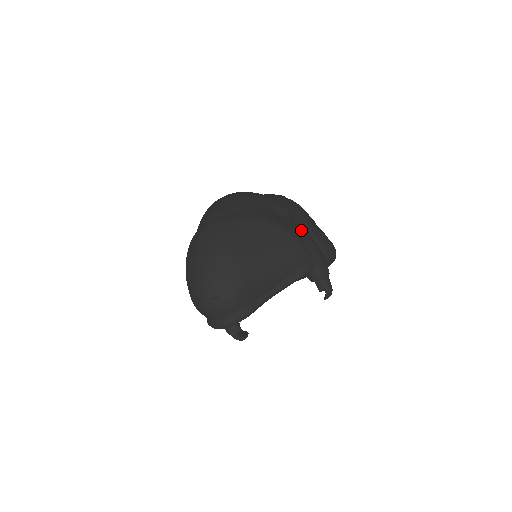
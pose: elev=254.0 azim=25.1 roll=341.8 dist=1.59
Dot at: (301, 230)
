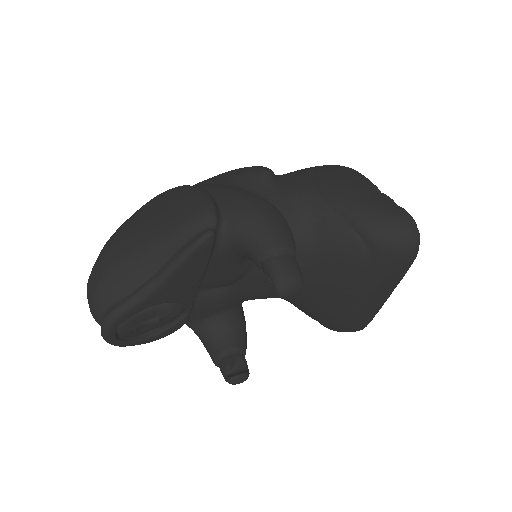
Dot at: (237, 189)
